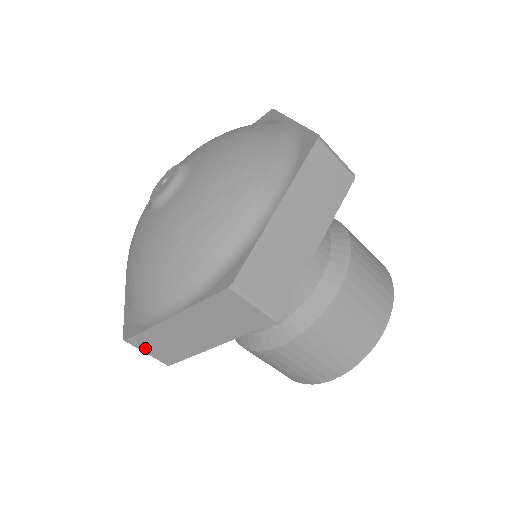
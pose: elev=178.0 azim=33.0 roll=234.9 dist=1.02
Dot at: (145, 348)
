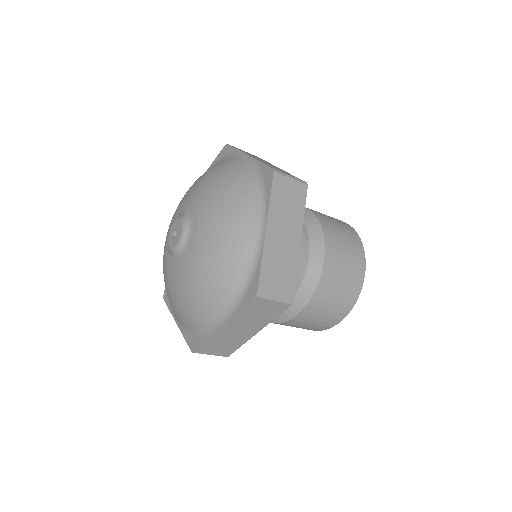
Dot at: occluded
